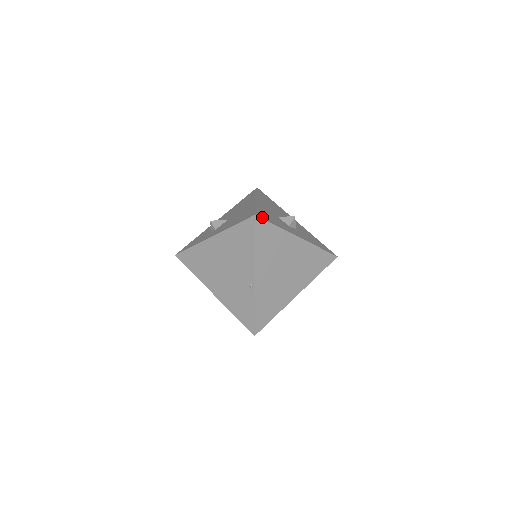
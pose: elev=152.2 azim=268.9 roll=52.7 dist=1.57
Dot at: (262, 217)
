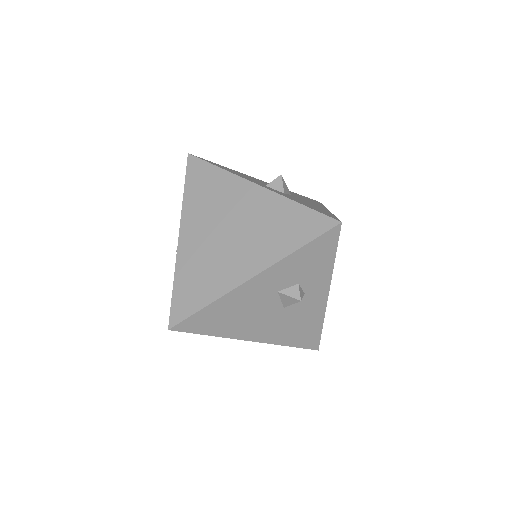
Dot at: (203, 159)
